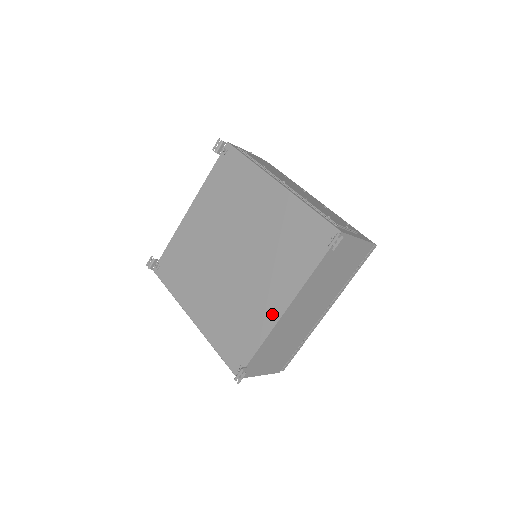
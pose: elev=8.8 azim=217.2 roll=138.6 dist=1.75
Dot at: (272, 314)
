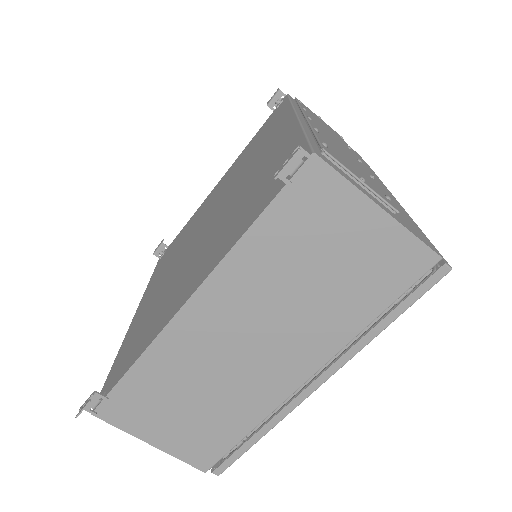
Dot at: (172, 310)
